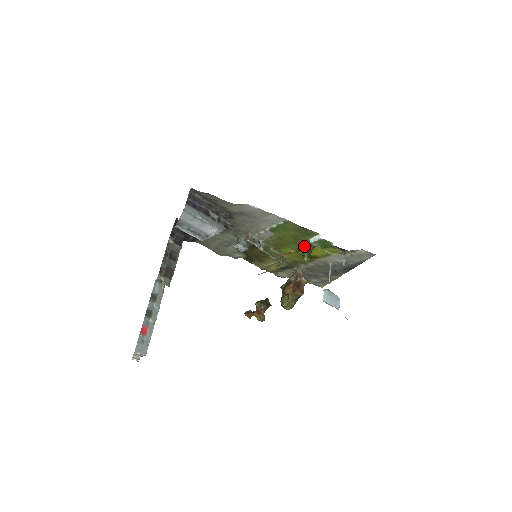
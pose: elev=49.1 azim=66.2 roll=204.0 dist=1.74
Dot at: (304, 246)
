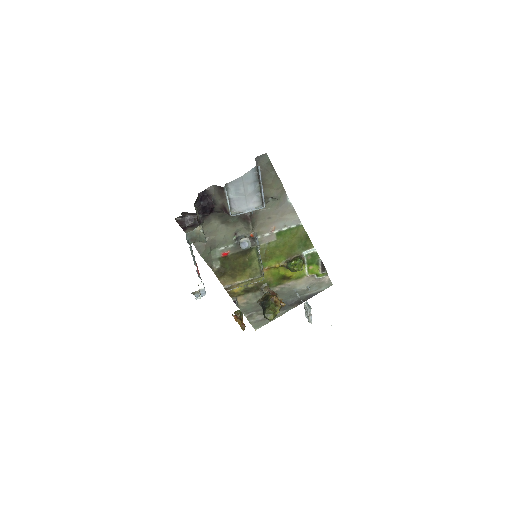
Dot at: (298, 257)
